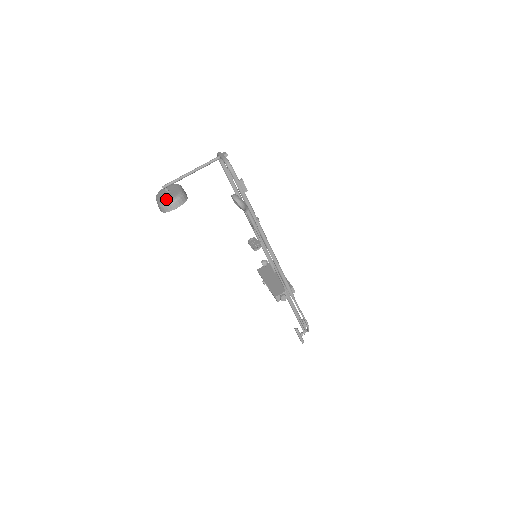
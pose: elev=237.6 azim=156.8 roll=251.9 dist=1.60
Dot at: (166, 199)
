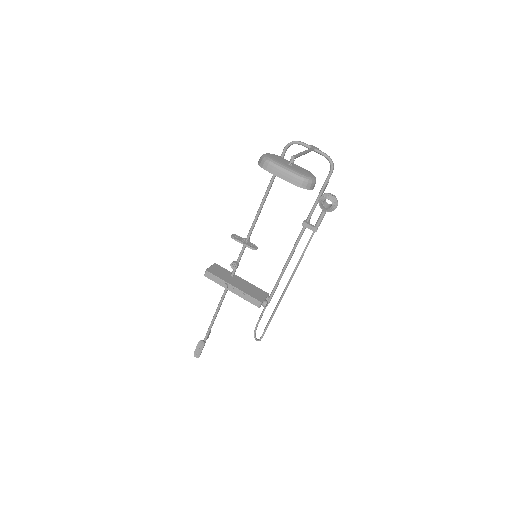
Dot at: (308, 174)
